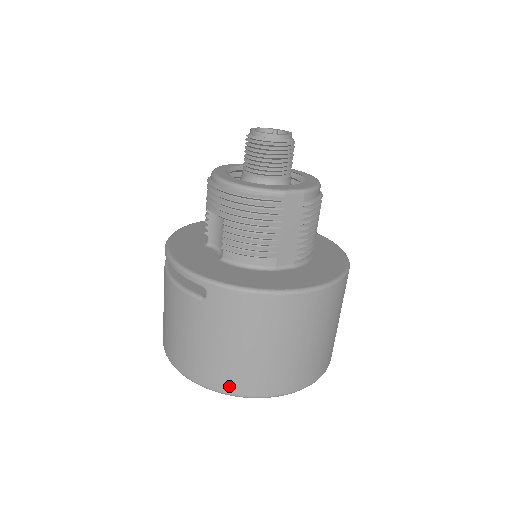
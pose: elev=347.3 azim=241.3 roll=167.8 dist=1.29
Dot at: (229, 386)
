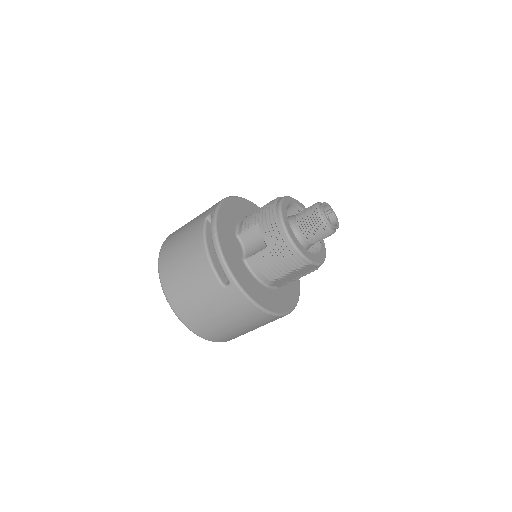
Dot at: (194, 327)
